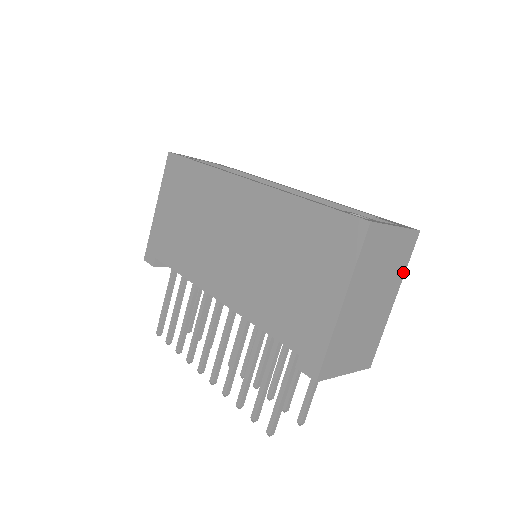
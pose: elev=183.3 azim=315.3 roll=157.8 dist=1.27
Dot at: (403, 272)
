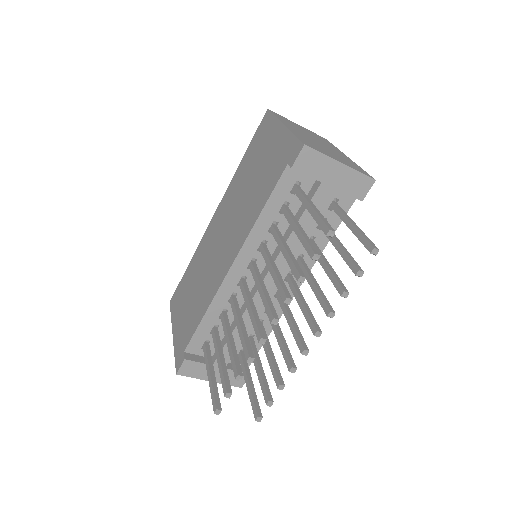
Dot at: (336, 148)
